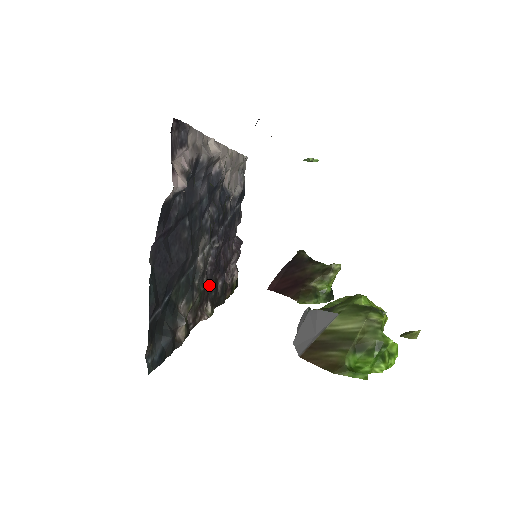
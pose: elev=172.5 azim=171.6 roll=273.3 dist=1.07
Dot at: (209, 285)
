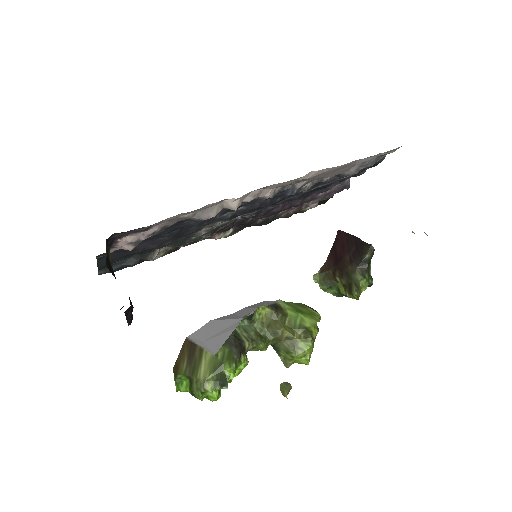
Dot at: (236, 224)
